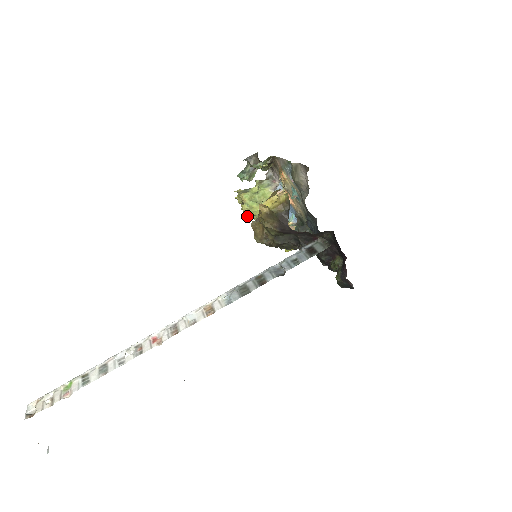
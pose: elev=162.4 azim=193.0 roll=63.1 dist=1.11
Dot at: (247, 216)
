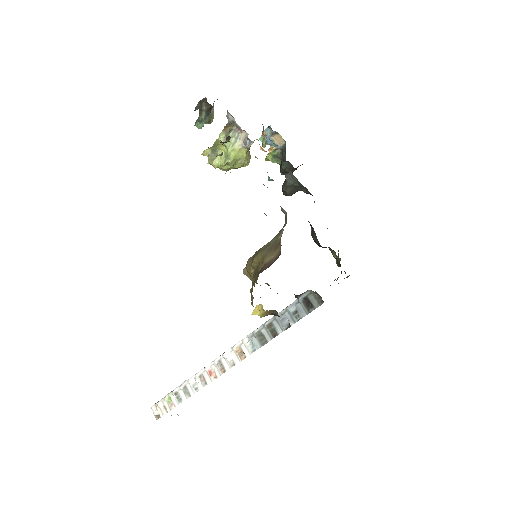
Dot at: occluded
